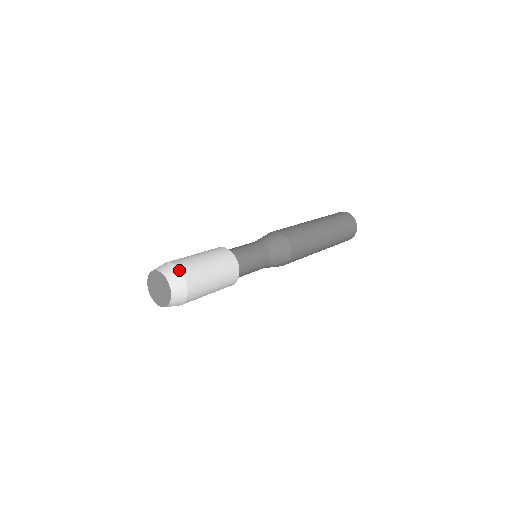
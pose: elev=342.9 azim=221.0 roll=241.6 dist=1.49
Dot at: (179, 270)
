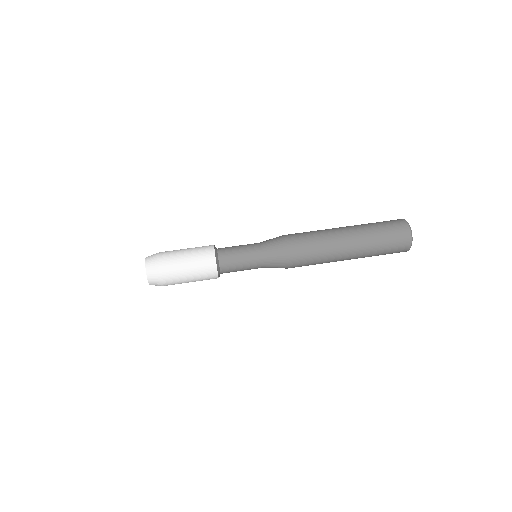
Dot at: (157, 268)
